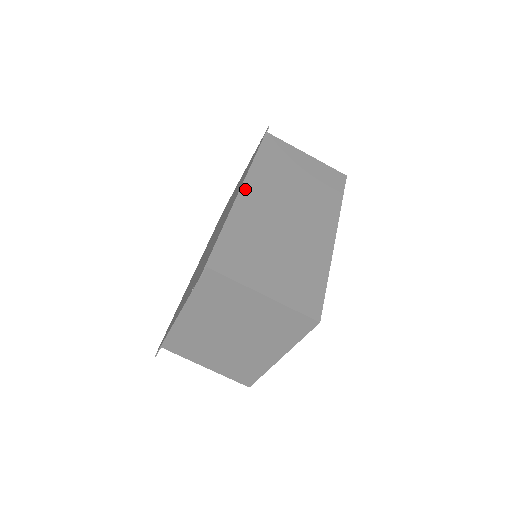
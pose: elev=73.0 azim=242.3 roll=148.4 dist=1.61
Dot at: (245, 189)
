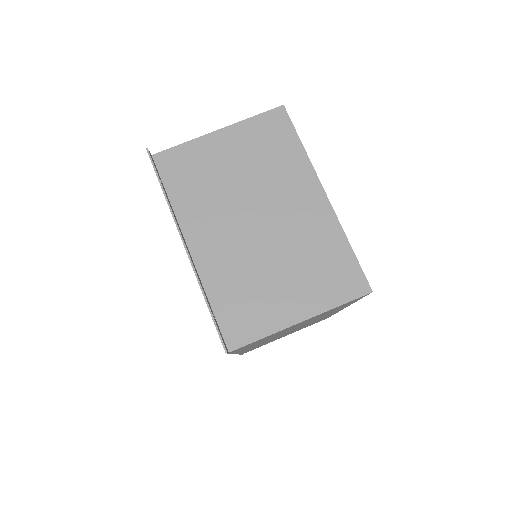
Dot at: occluded
